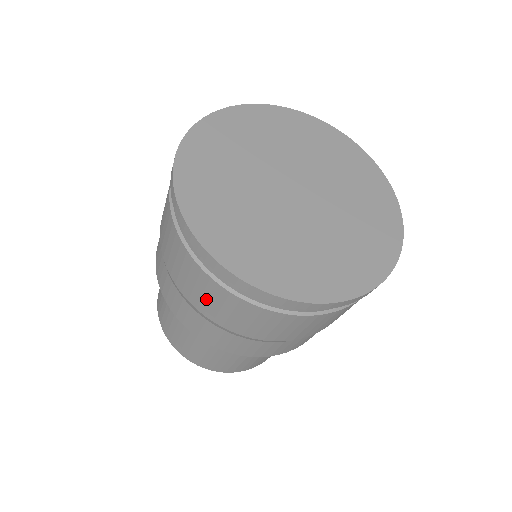
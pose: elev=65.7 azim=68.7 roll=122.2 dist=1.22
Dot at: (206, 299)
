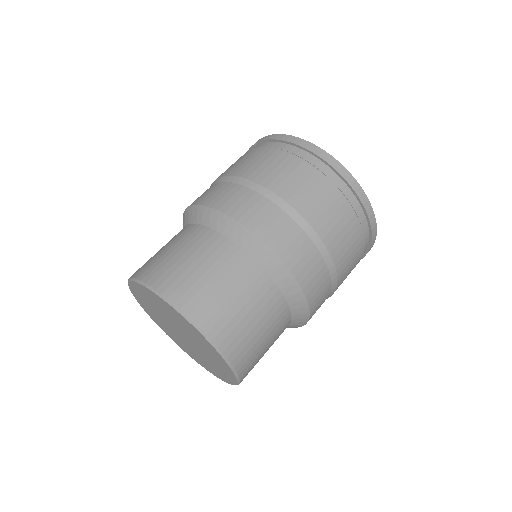
Dot at: (264, 166)
